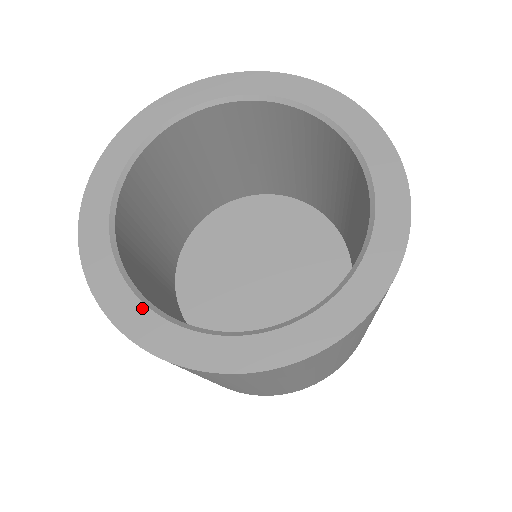
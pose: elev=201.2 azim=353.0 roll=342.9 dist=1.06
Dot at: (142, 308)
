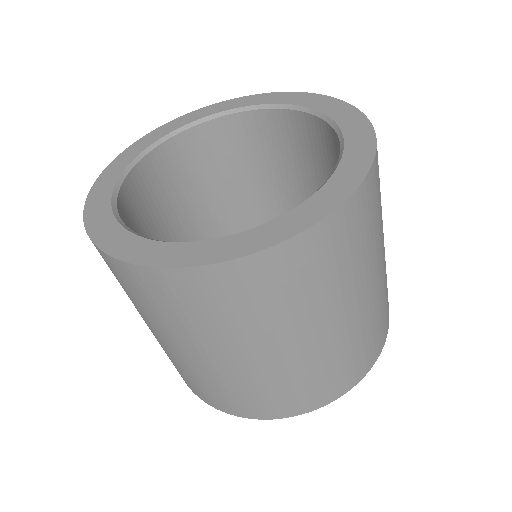
Dot at: (262, 228)
